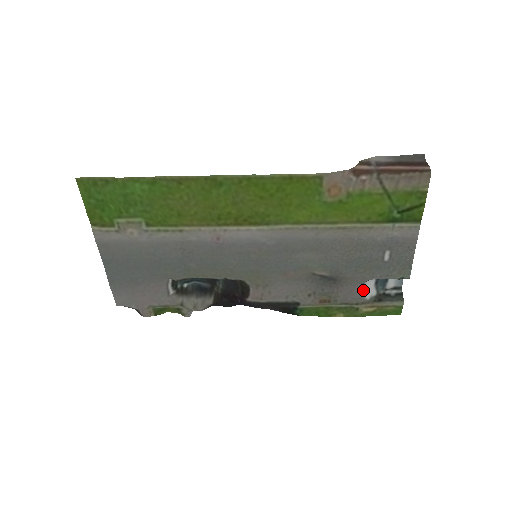
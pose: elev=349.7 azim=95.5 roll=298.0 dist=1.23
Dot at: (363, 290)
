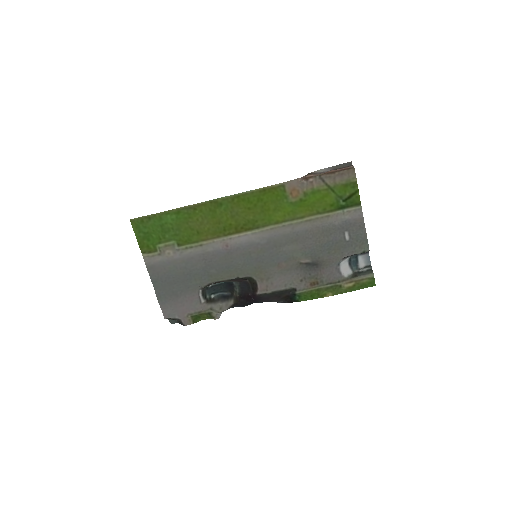
Dot at: (341, 270)
